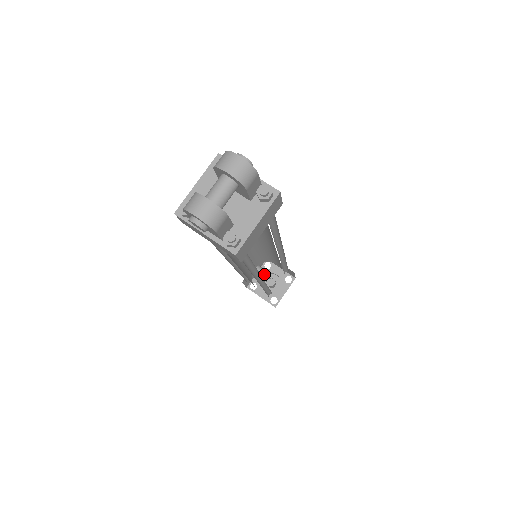
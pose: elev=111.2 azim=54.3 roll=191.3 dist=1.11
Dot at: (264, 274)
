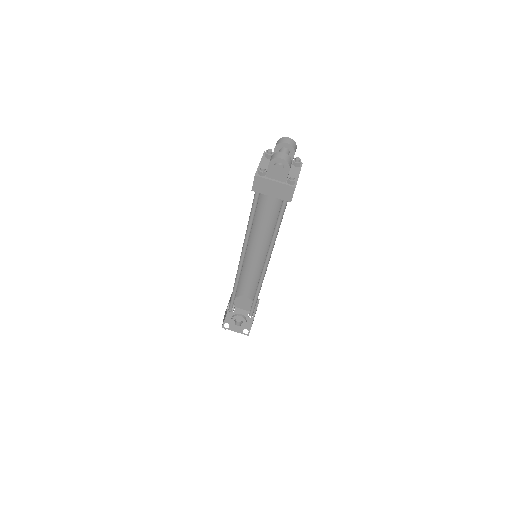
Dot at: (231, 316)
